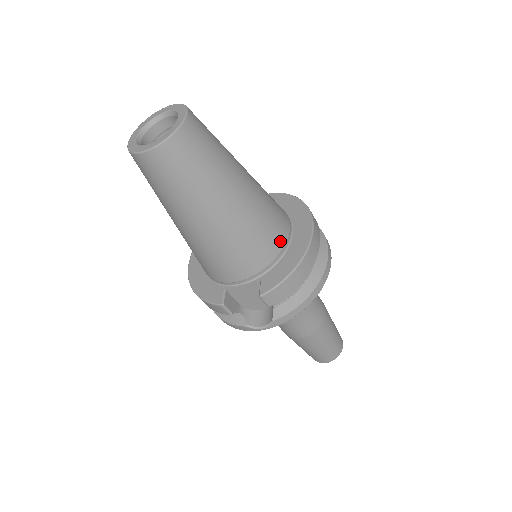
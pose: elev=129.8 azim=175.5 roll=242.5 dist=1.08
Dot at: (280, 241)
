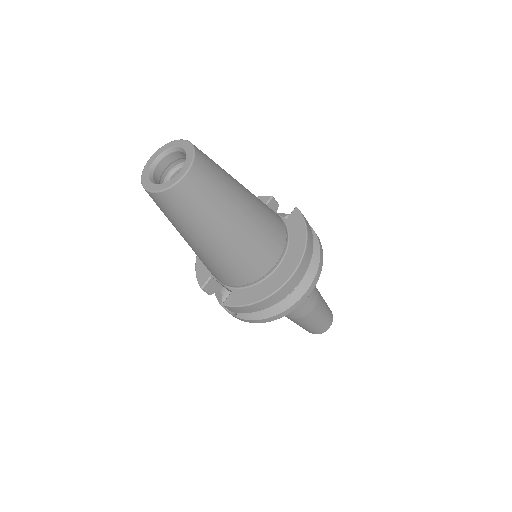
Dot at: (257, 274)
